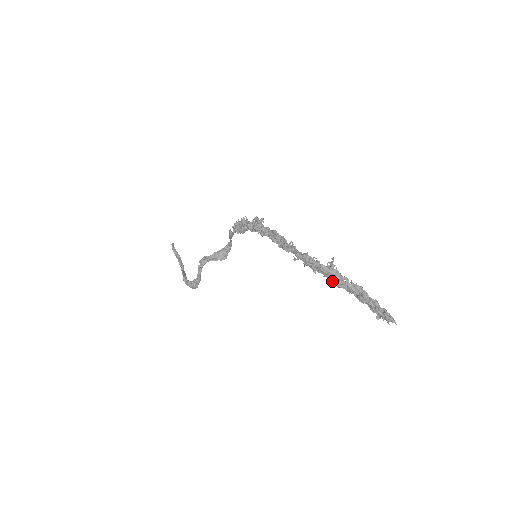
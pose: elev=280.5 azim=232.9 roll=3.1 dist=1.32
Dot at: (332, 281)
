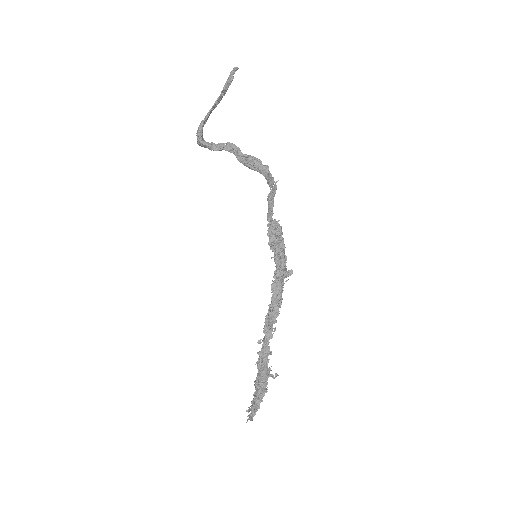
Dot at: (256, 379)
